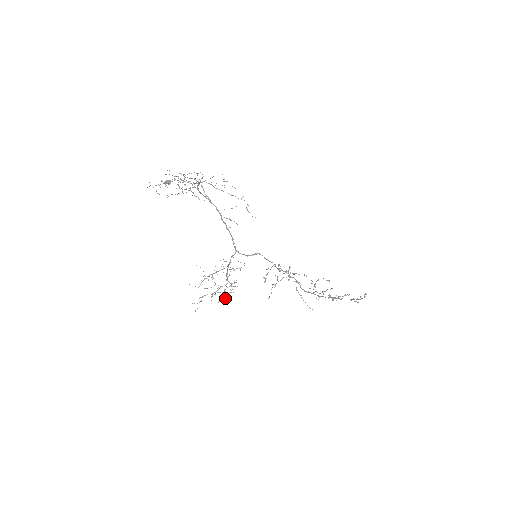
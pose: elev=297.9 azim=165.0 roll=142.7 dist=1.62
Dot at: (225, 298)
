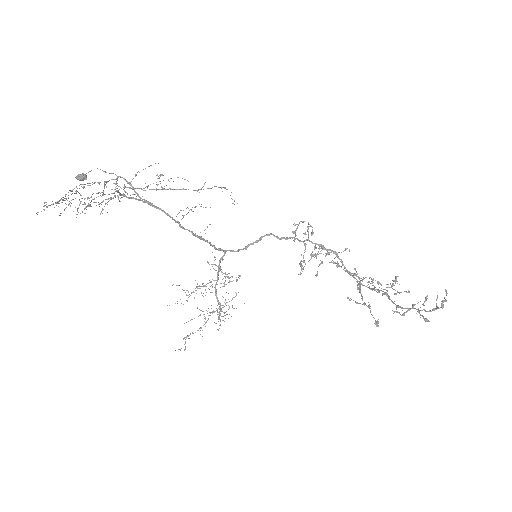
Dot at: occluded
